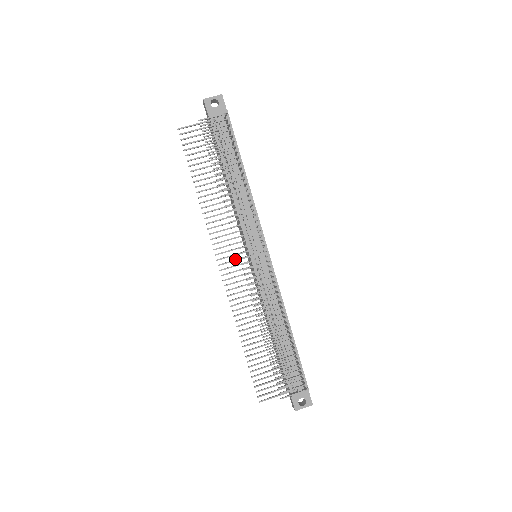
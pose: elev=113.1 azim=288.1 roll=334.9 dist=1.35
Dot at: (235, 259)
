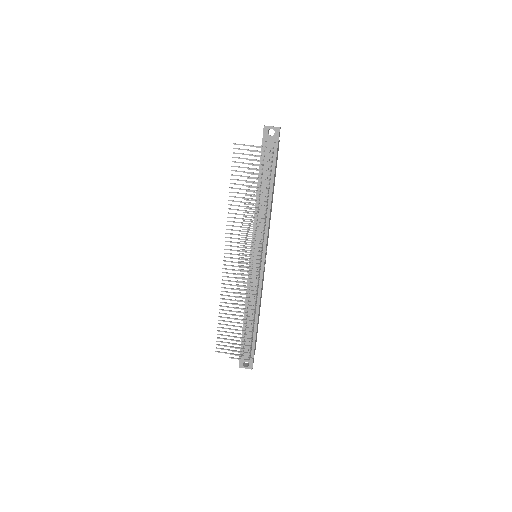
Dot at: (238, 254)
